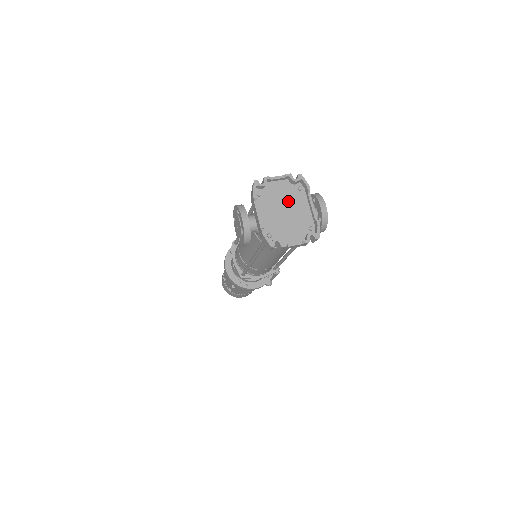
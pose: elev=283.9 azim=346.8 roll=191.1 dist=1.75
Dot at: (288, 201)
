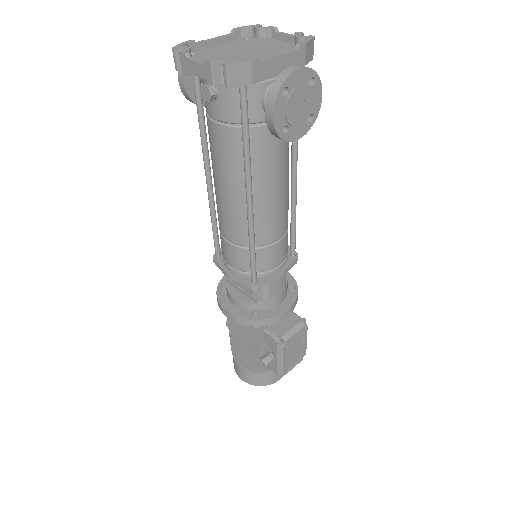
Dot at: (264, 51)
